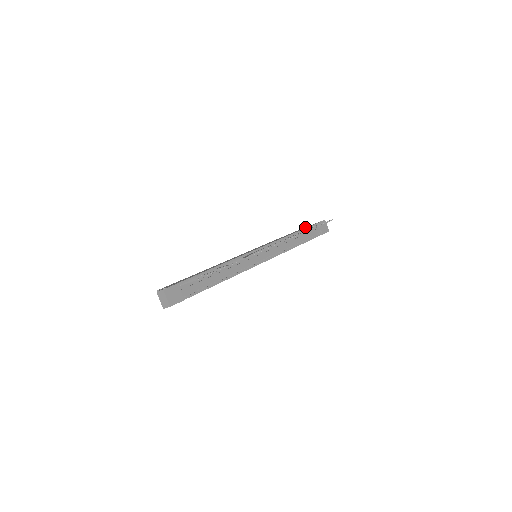
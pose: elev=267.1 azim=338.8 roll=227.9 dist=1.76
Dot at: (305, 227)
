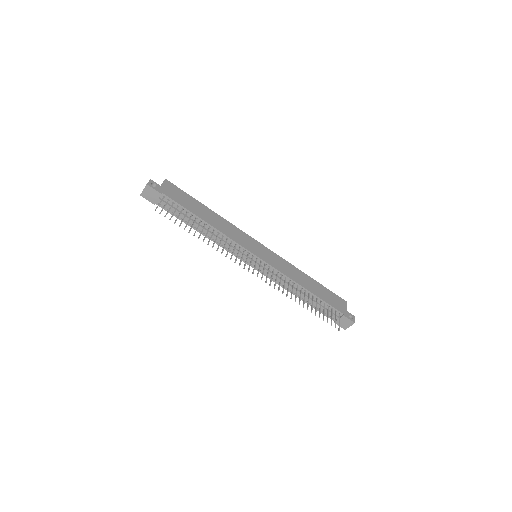
Dot at: (339, 302)
